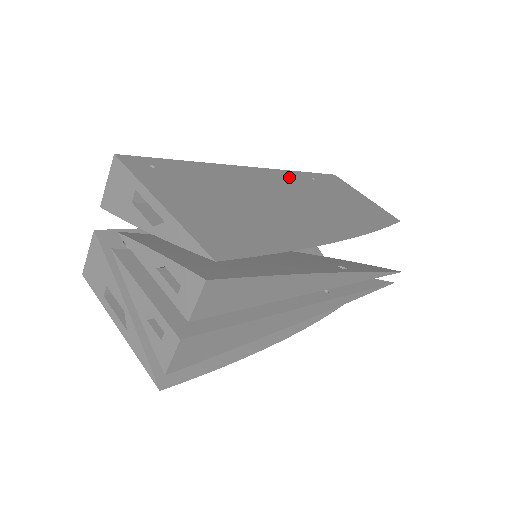
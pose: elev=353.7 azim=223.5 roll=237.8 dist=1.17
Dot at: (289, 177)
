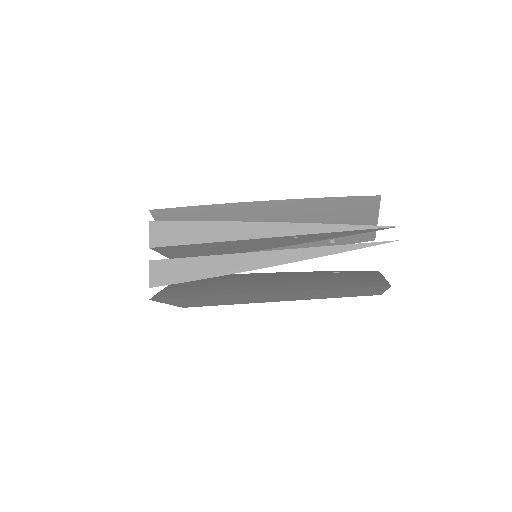
Dot at: occluded
